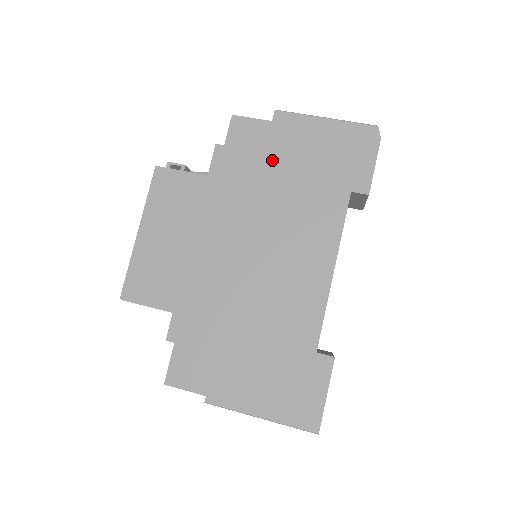
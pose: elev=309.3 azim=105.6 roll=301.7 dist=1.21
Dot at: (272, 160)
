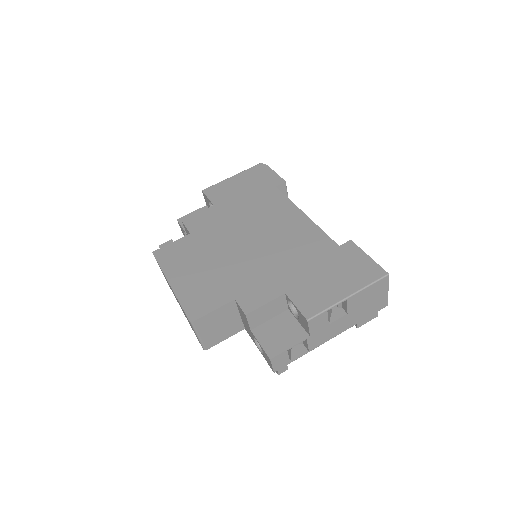
Dot at: (221, 205)
